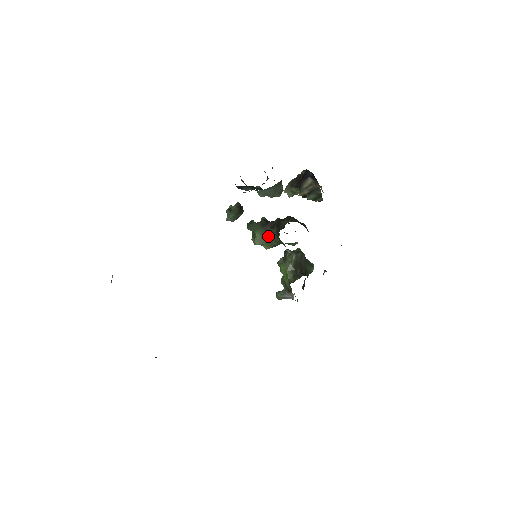
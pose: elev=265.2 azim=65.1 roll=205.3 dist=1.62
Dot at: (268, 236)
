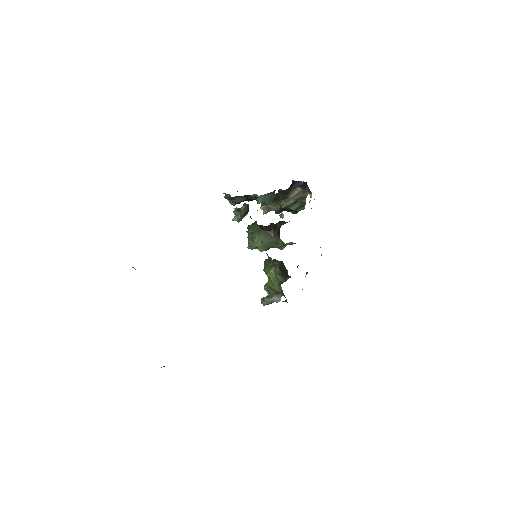
Dot at: (265, 238)
